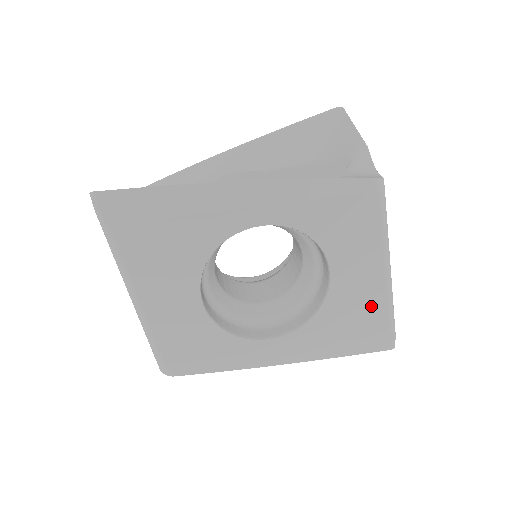
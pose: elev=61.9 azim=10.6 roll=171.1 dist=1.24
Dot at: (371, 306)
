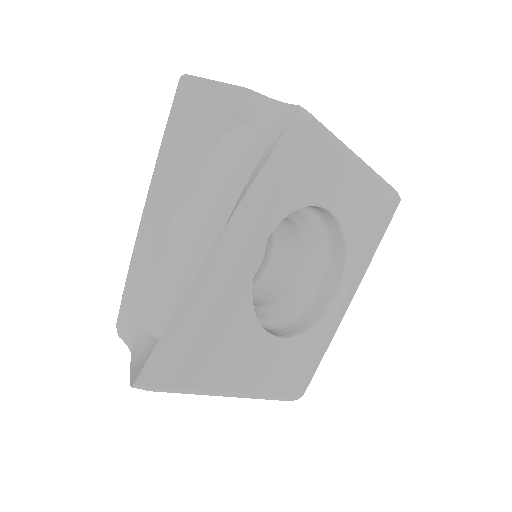
Dot at: (370, 195)
